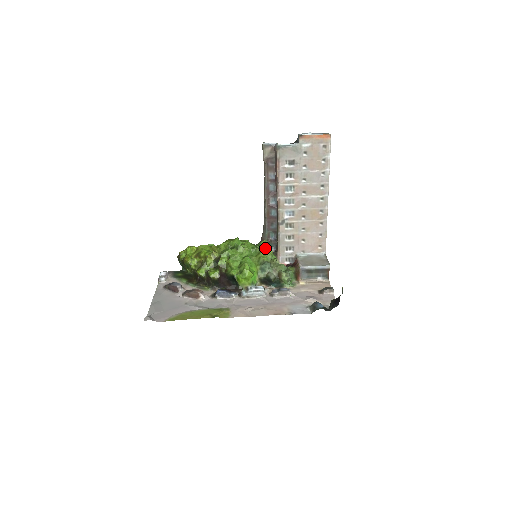
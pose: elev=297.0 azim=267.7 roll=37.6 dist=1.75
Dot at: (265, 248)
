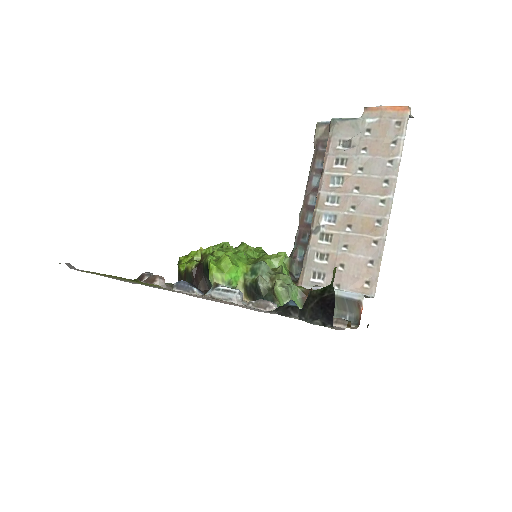
Dot at: occluded
